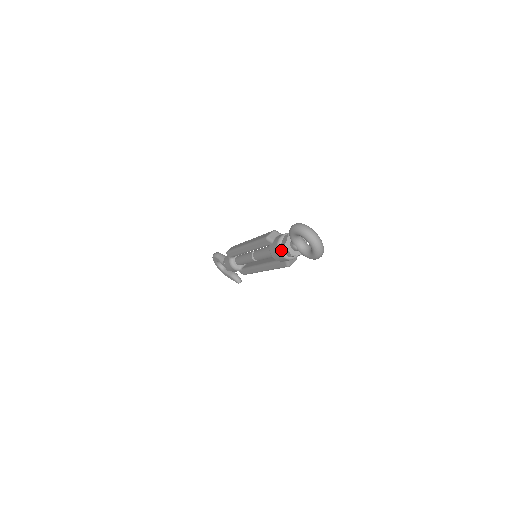
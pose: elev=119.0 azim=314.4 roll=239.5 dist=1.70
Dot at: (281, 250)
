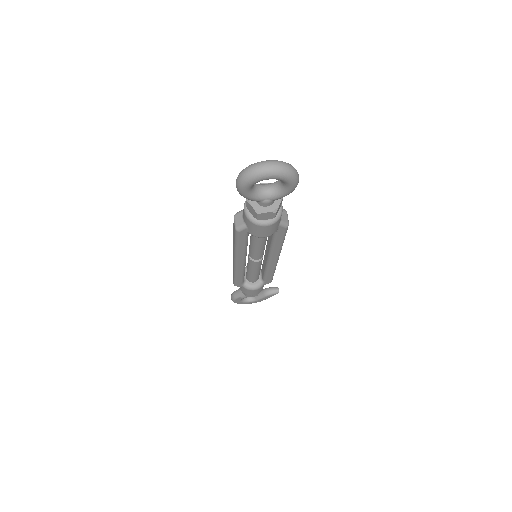
Dot at: (261, 221)
